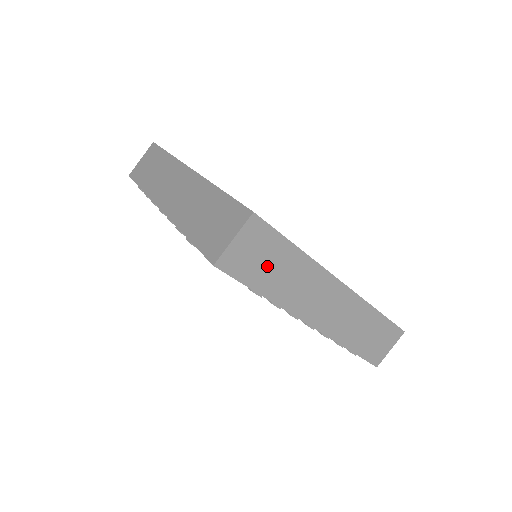
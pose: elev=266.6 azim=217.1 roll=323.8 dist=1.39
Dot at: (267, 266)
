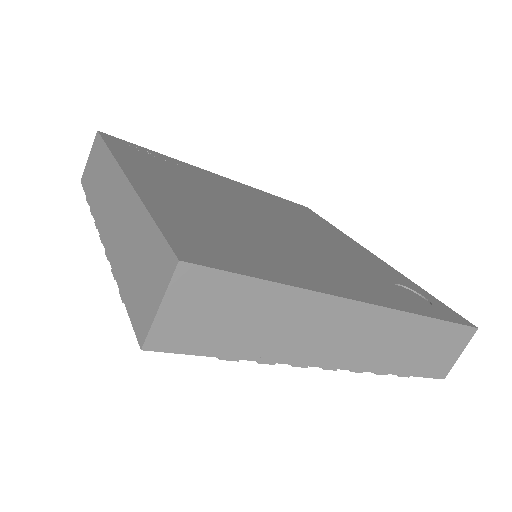
Dot at: (233, 322)
